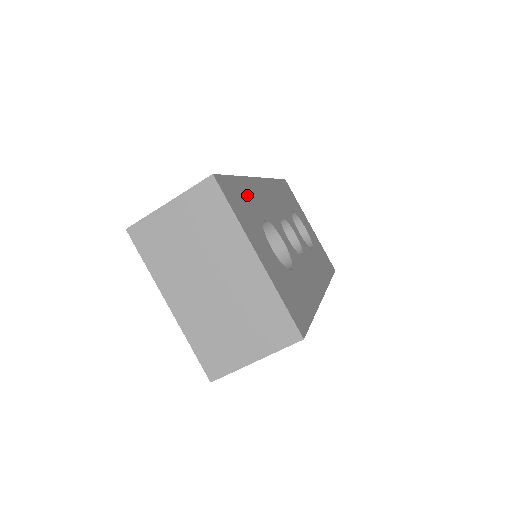
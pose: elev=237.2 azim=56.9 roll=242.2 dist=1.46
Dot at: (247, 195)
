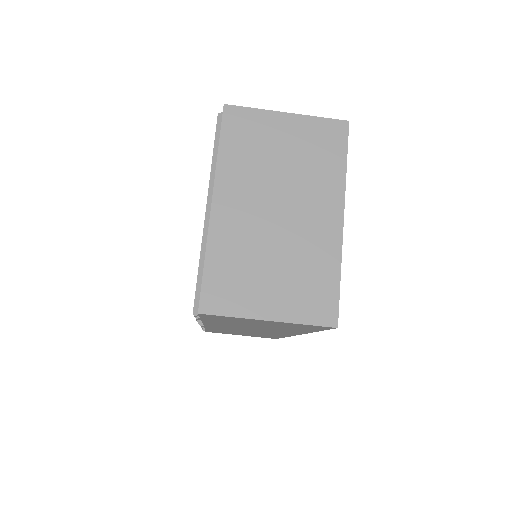
Dot at: occluded
